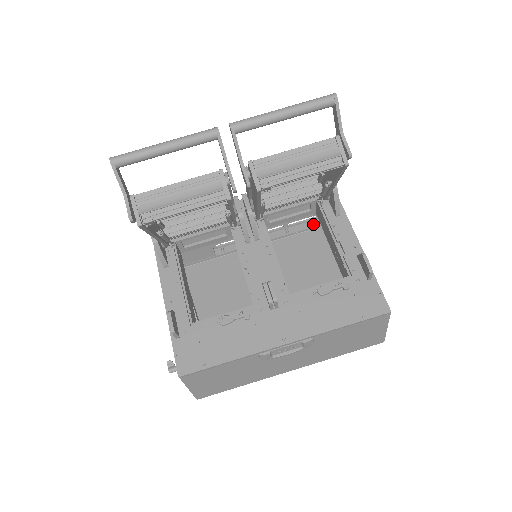
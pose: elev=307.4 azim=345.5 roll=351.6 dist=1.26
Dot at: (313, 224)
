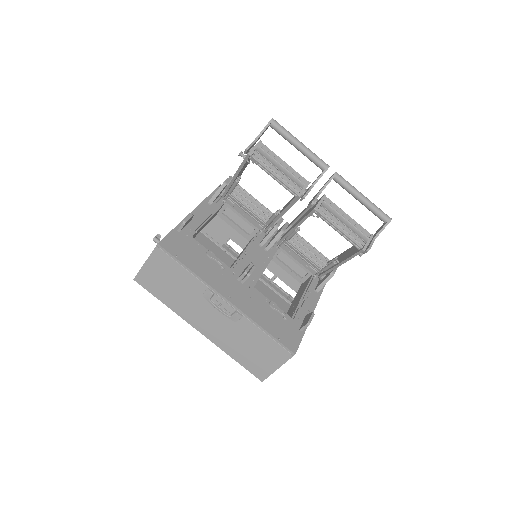
Dot at: (286, 297)
